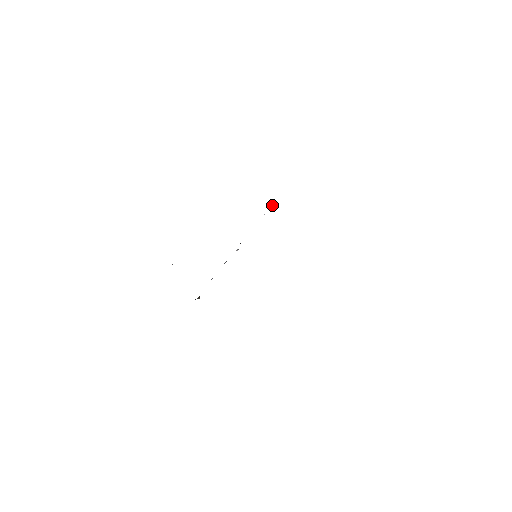
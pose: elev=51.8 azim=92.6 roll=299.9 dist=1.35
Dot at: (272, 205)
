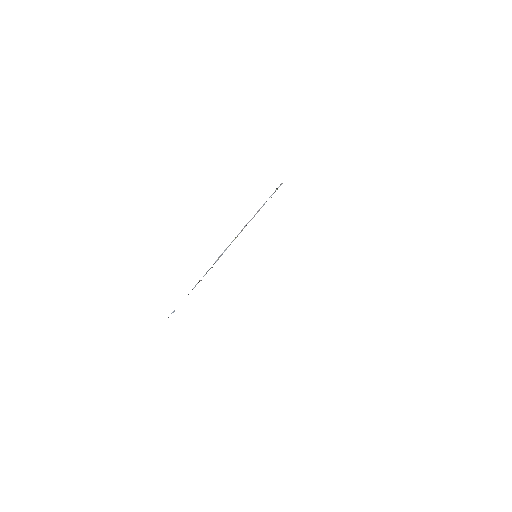
Dot at: (275, 191)
